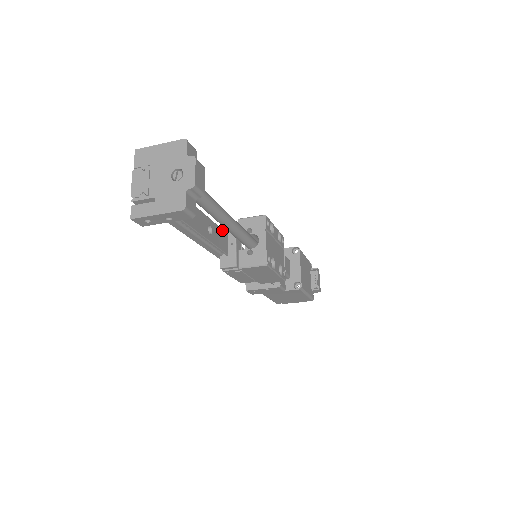
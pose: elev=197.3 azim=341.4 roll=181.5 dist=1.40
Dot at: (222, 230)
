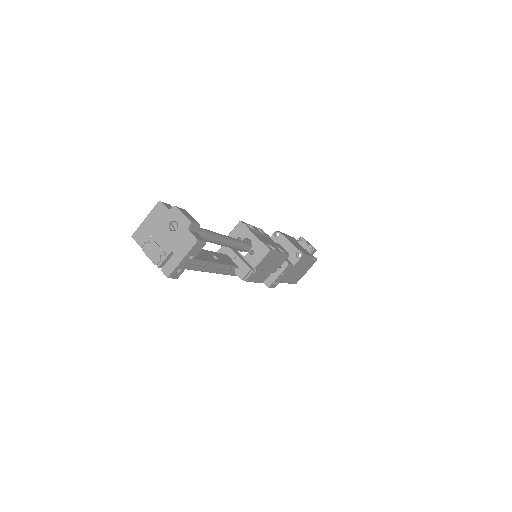
Dot at: (221, 254)
